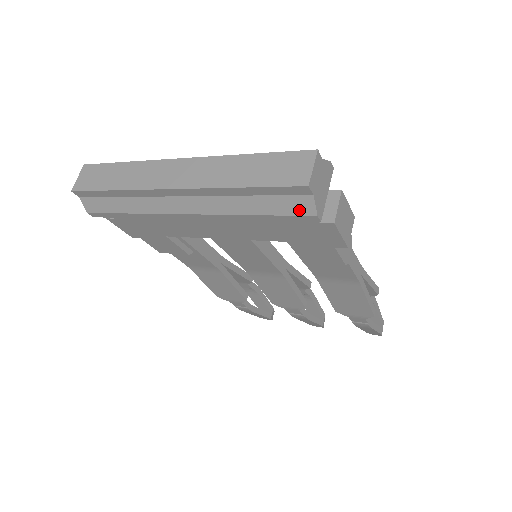
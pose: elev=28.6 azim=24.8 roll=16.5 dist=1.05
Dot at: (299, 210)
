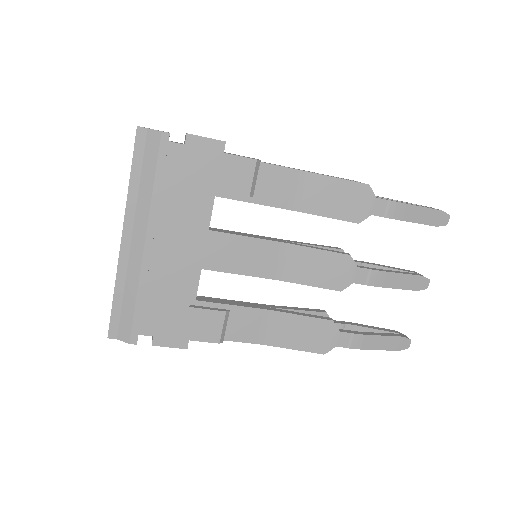
Dot at: (156, 144)
